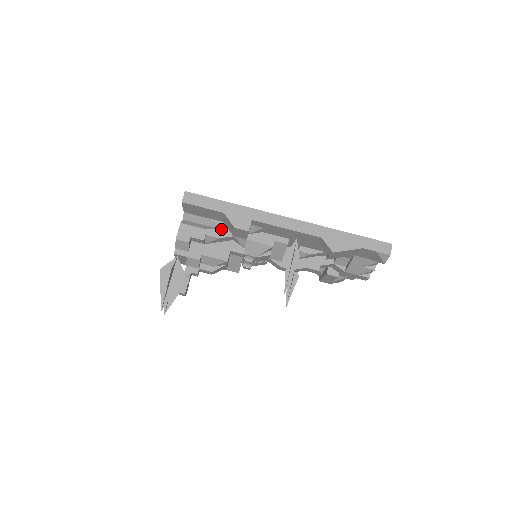
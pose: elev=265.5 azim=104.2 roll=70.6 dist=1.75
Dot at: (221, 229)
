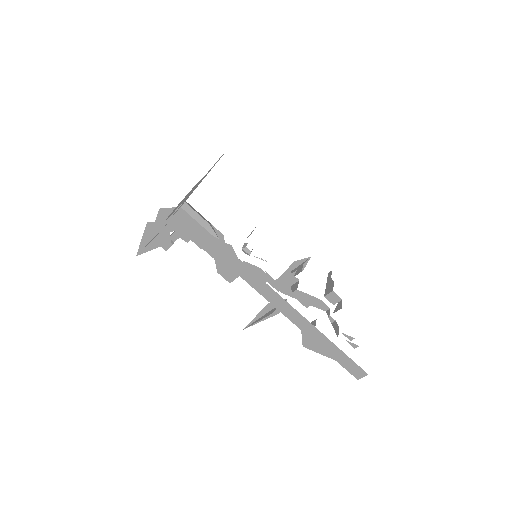
Dot at: occluded
